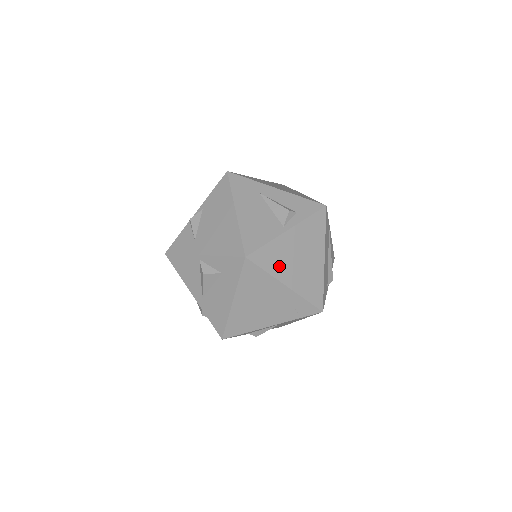
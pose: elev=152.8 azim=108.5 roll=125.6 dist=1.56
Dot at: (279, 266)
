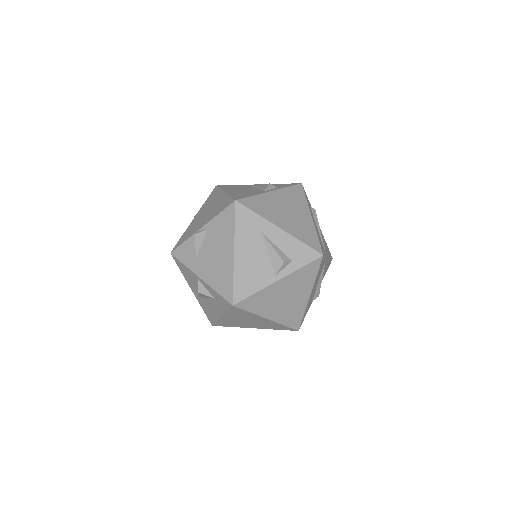
Dot at: (264, 307)
